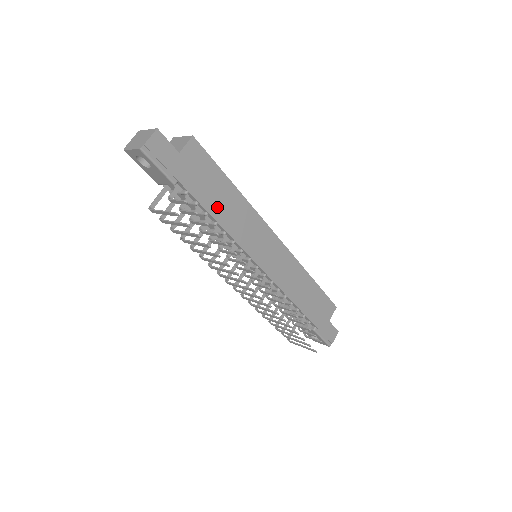
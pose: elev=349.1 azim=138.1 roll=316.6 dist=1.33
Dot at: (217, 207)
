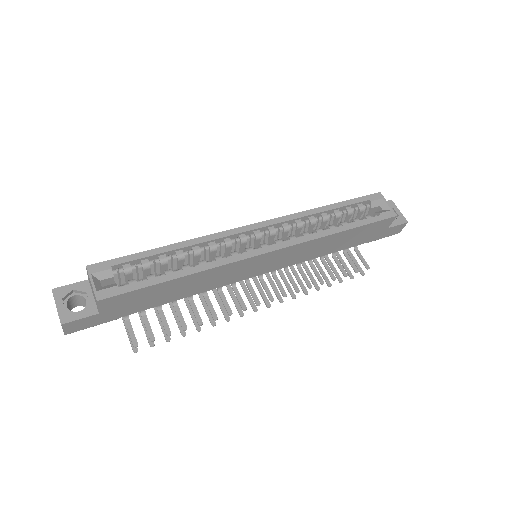
Dot at: (175, 295)
